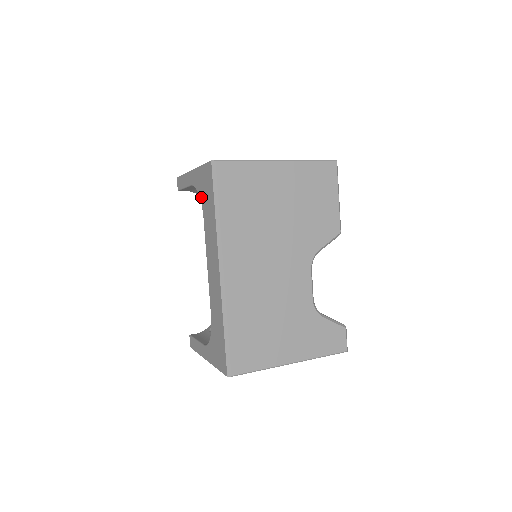
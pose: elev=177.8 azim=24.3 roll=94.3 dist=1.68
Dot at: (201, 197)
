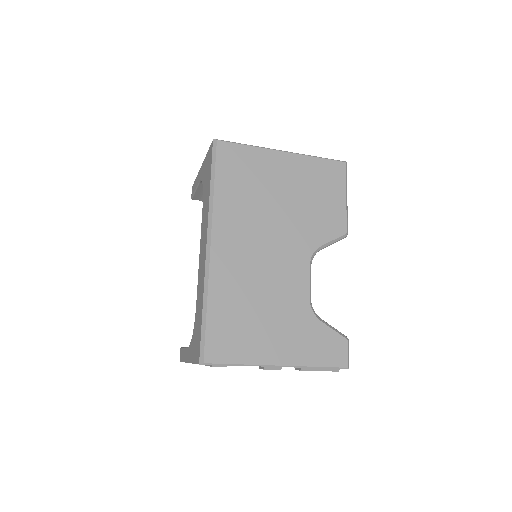
Dot at: (203, 184)
